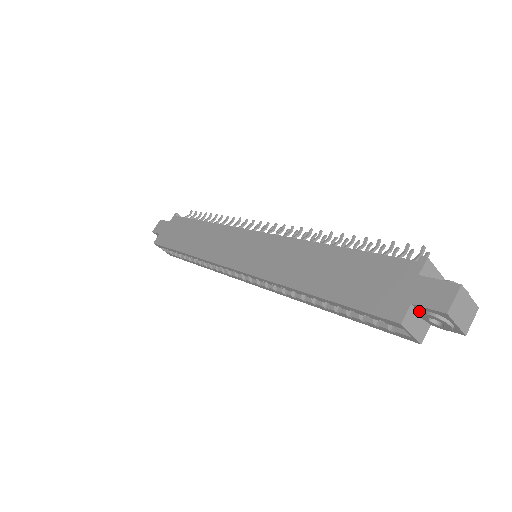
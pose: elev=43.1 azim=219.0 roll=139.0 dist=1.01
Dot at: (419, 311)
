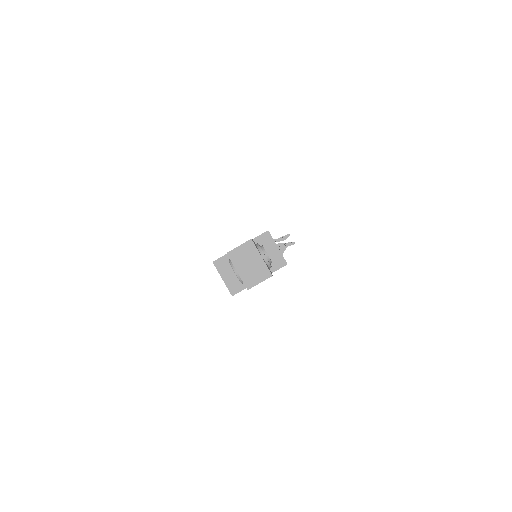
Dot at: occluded
